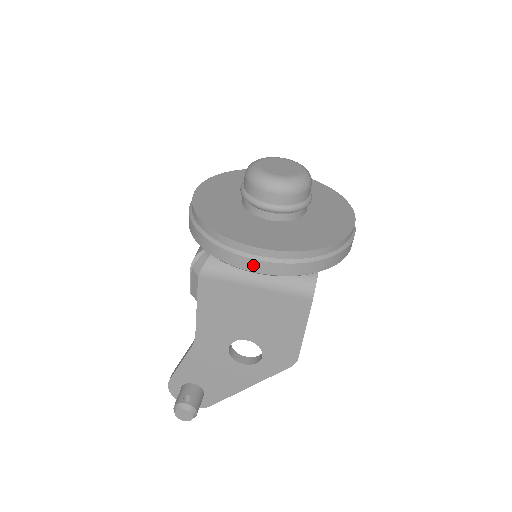
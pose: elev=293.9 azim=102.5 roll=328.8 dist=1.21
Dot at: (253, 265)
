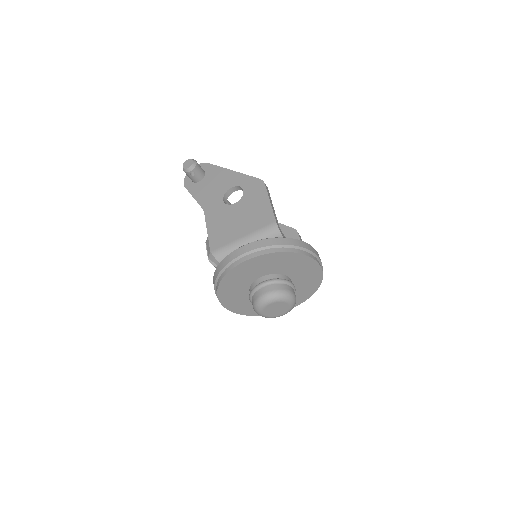
Dot at: occluded
